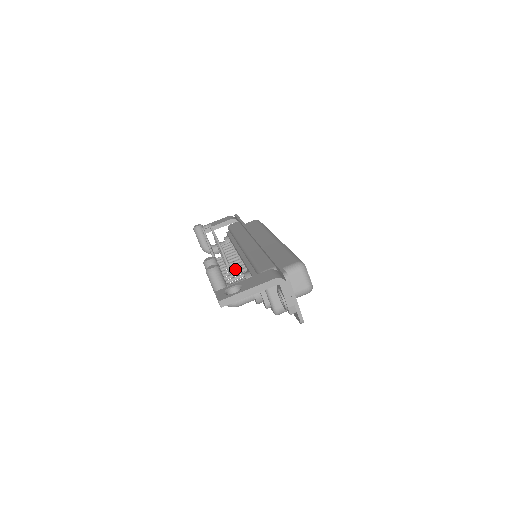
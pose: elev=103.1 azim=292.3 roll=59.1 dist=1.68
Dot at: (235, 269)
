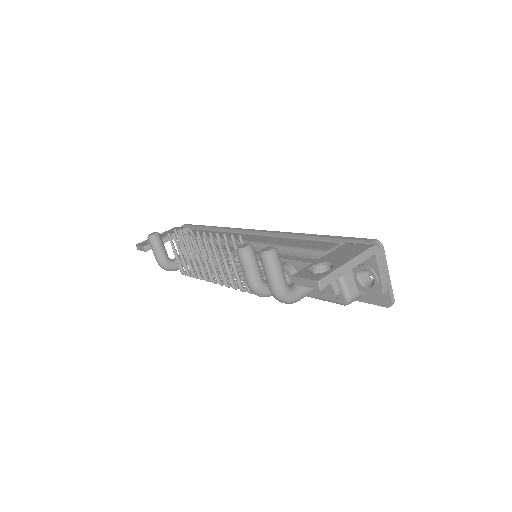
Dot at: occluded
